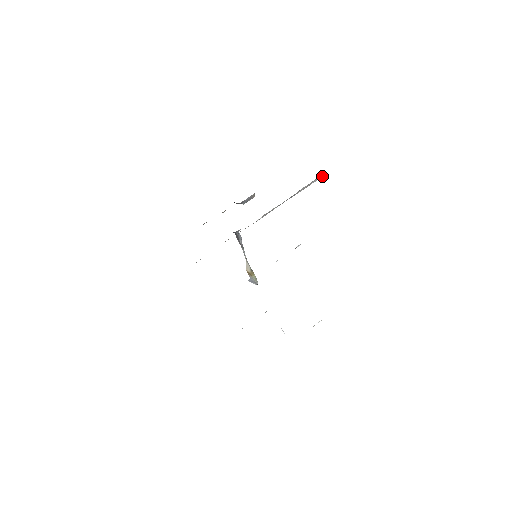
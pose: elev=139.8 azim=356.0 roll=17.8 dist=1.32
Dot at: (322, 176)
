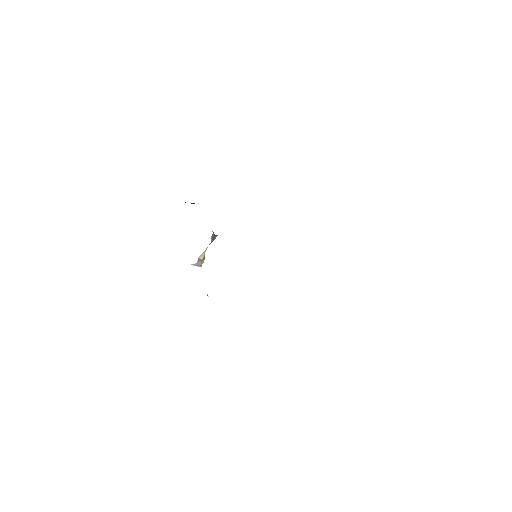
Dot at: occluded
